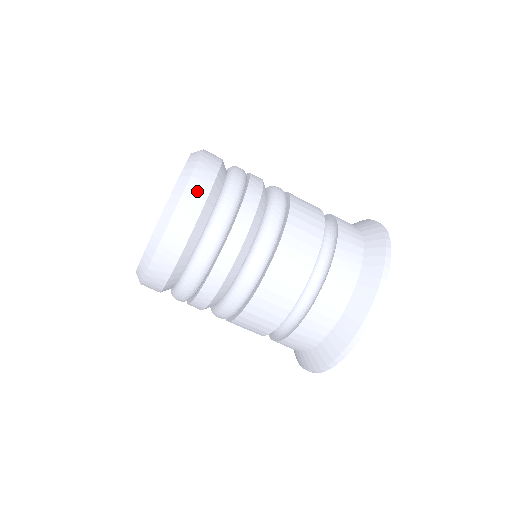
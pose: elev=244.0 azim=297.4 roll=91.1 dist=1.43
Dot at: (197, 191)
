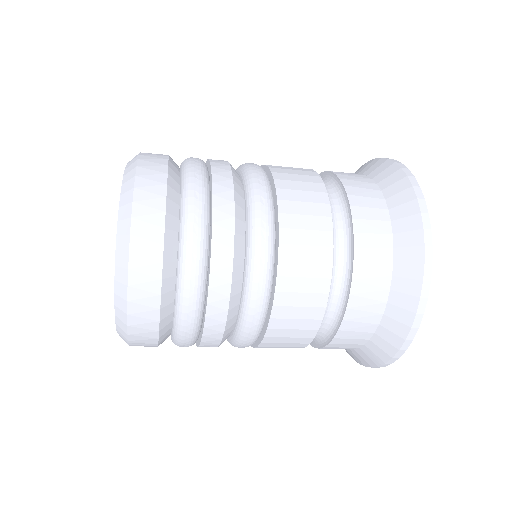
Dot at: (144, 287)
